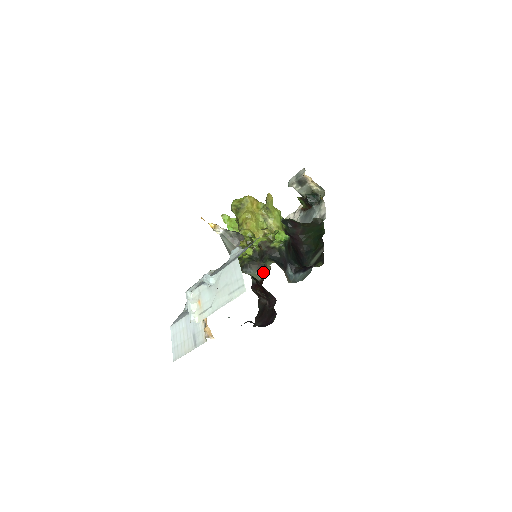
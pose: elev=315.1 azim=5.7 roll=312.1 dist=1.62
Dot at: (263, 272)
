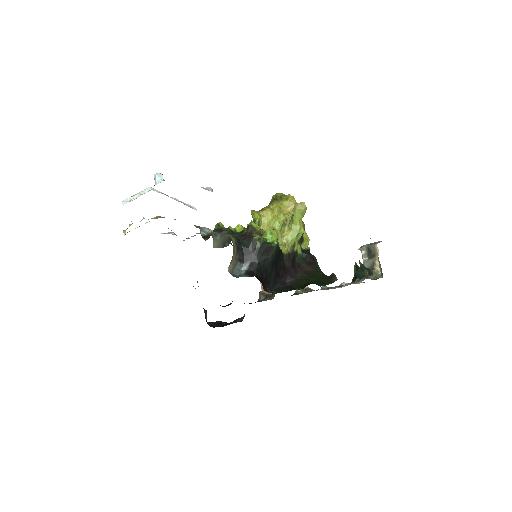
Dot at: (224, 246)
